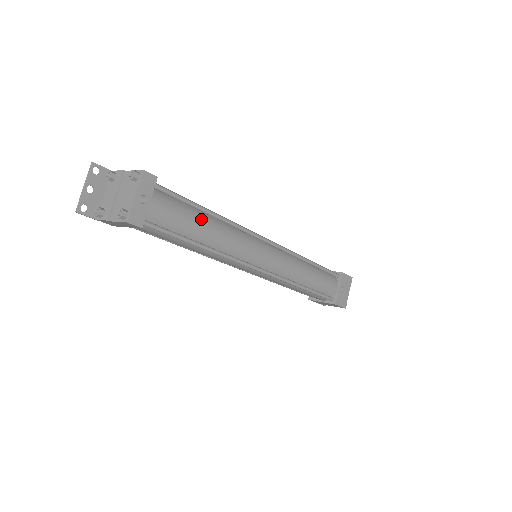
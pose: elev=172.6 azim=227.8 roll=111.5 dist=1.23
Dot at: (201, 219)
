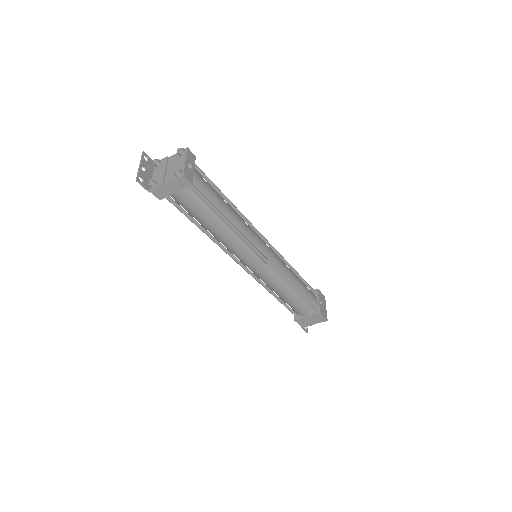
Dot at: (223, 200)
